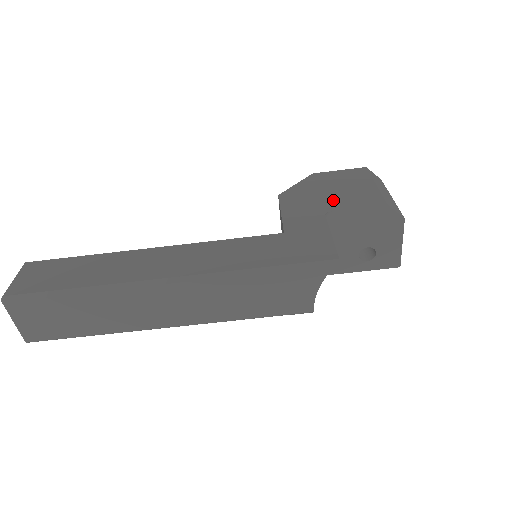
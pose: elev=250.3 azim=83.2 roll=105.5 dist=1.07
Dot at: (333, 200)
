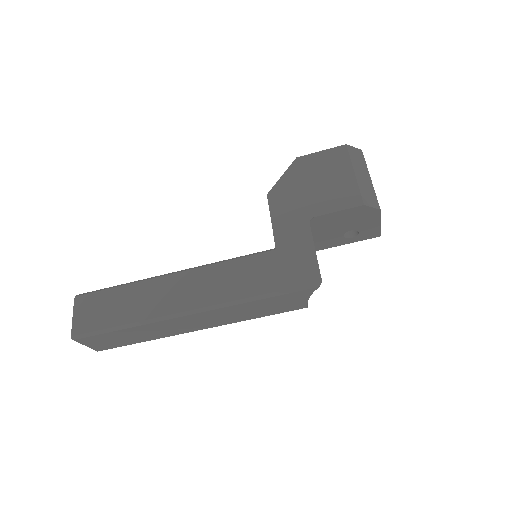
Dot at: (316, 200)
